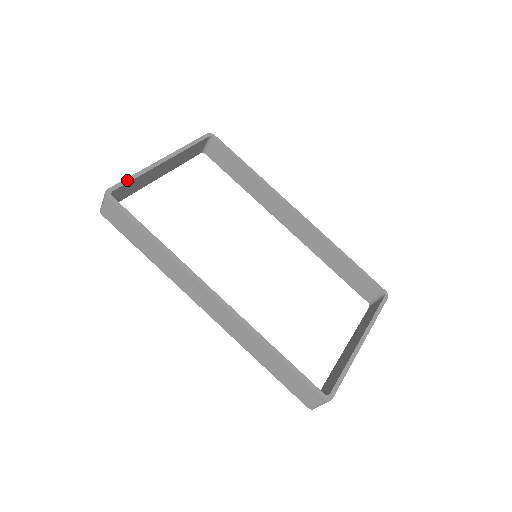
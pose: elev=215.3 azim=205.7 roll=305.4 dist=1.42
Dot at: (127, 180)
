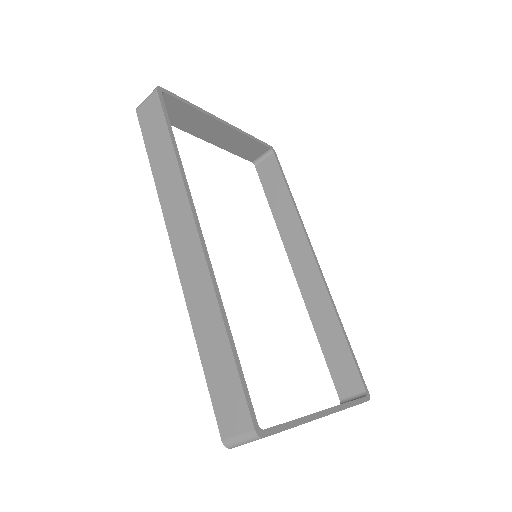
Dot at: (183, 100)
